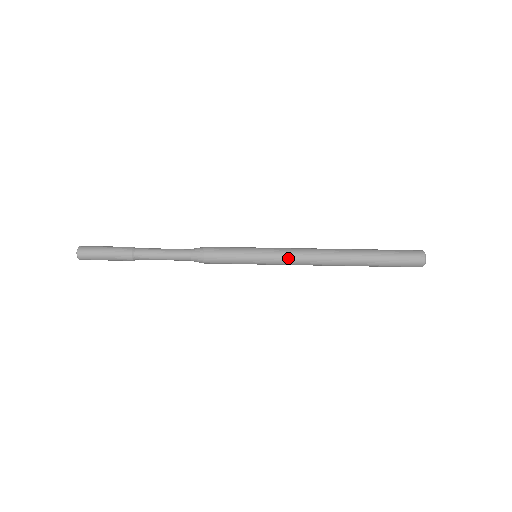
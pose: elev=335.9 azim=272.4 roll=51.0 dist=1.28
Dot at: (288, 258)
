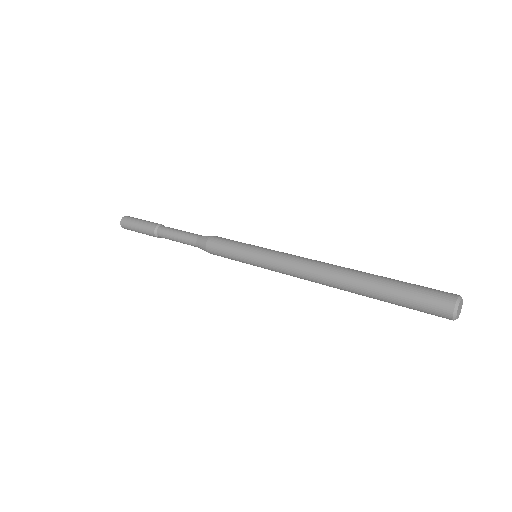
Dot at: (281, 264)
